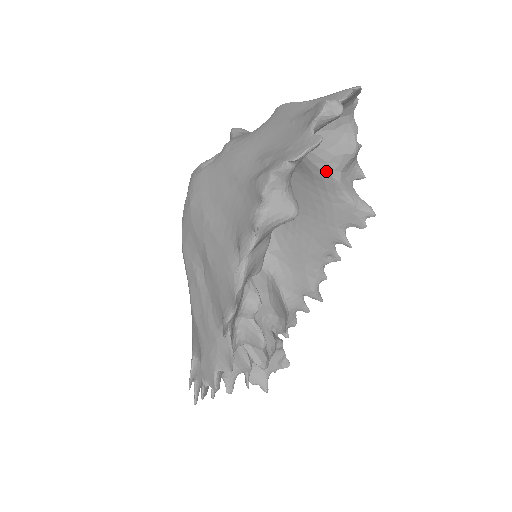
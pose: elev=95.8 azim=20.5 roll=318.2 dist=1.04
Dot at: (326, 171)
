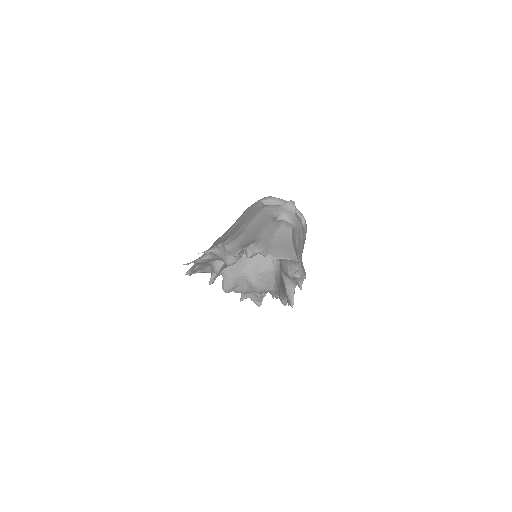
Dot at: (280, 266)
